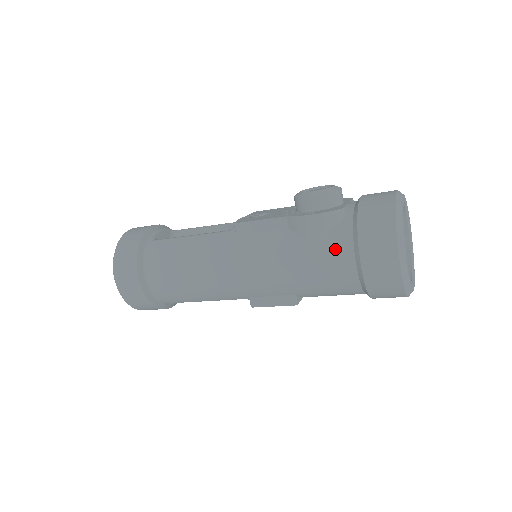
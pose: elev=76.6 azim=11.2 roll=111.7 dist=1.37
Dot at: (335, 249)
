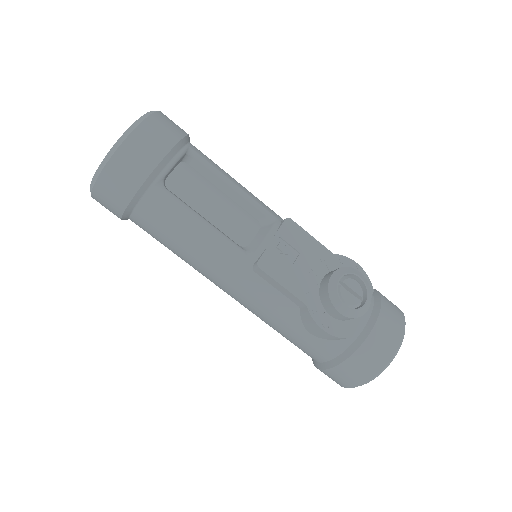
Dot at: (317, 350)
